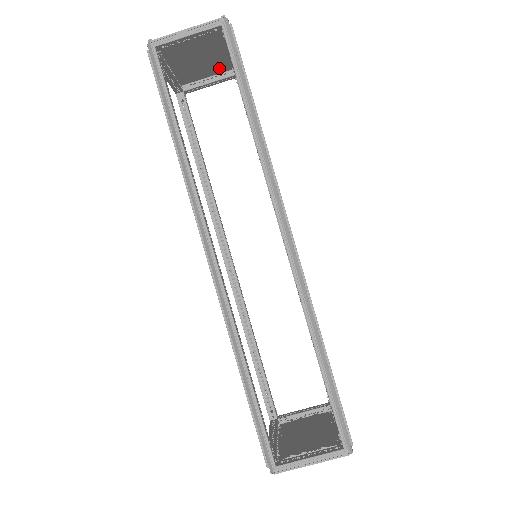
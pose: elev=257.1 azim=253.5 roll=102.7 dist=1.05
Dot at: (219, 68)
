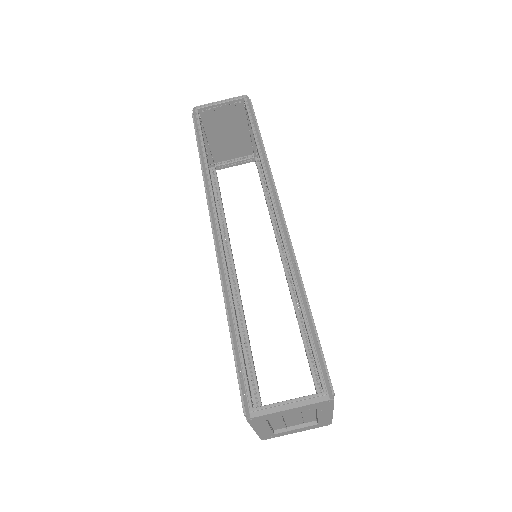
Dot at: (243, 150)
